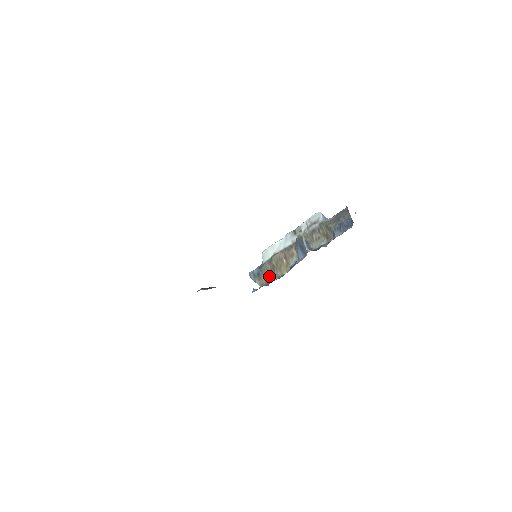
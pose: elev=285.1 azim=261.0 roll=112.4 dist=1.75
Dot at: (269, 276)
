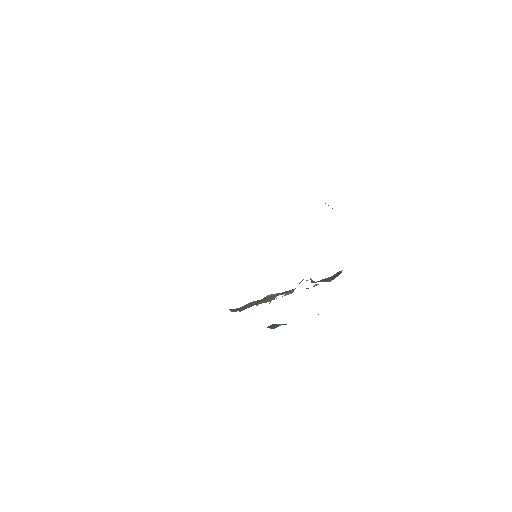
Dot at: (249, 307)
